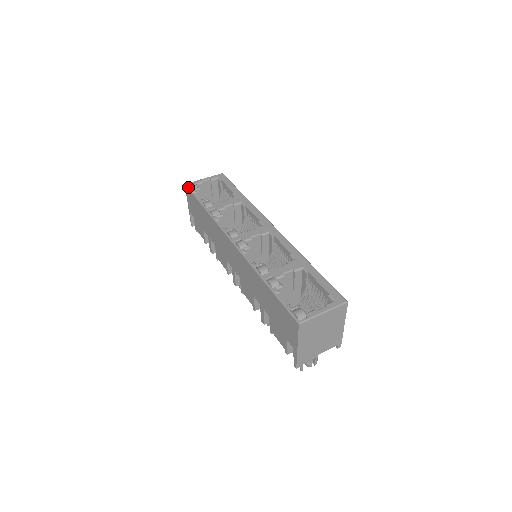
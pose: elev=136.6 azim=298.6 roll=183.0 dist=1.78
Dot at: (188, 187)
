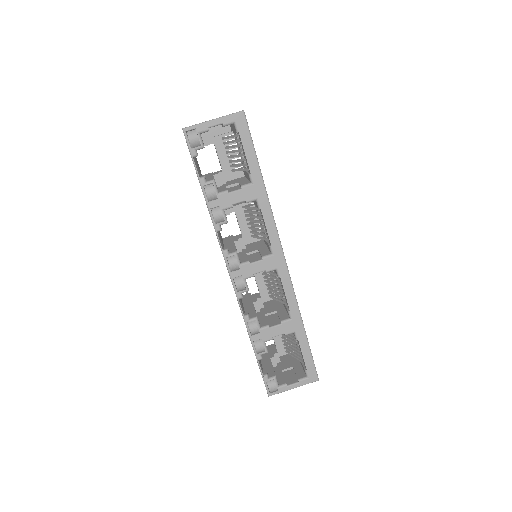
Dot at: (186, 141)
